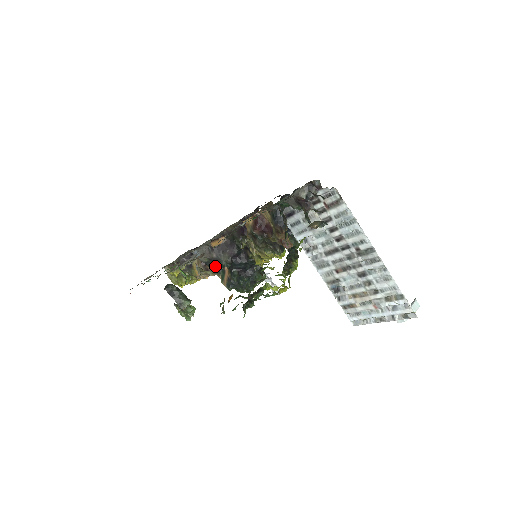
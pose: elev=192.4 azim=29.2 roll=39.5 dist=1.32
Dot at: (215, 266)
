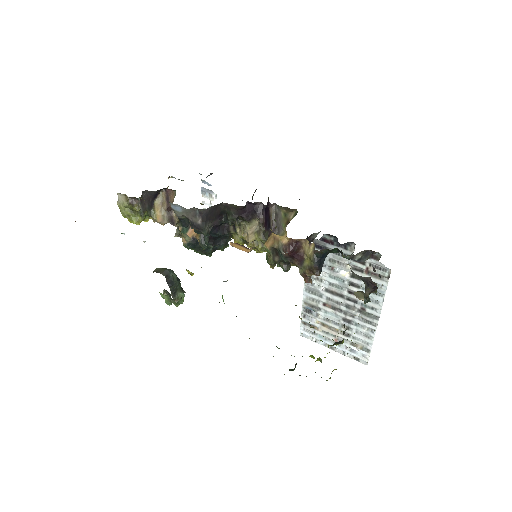
Dot at: occluded
